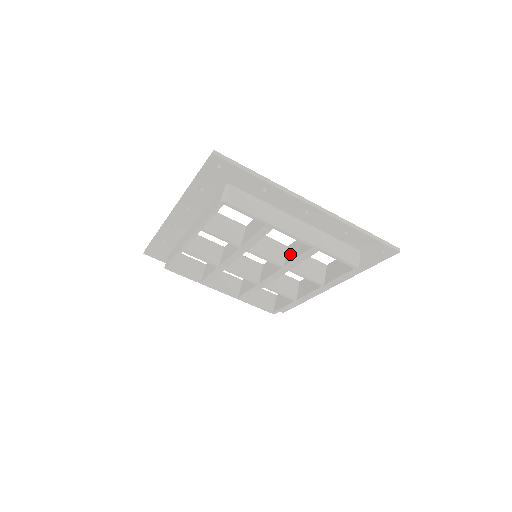
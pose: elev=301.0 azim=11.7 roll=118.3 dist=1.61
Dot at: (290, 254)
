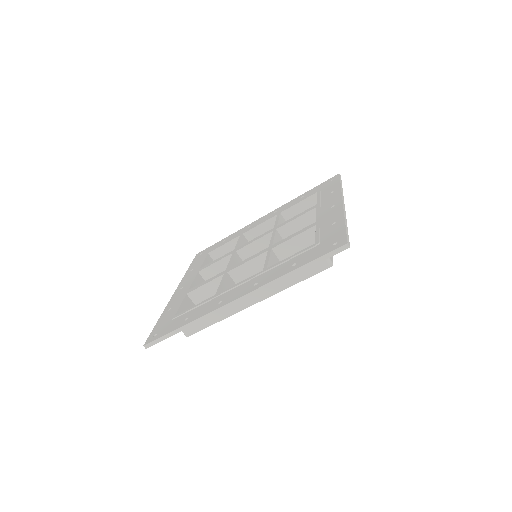
Dot at: occluded
